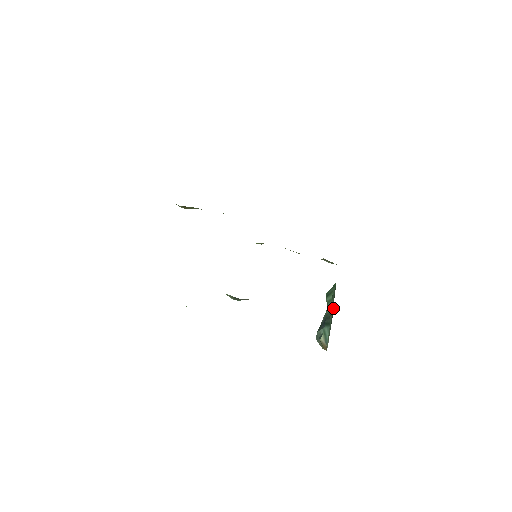
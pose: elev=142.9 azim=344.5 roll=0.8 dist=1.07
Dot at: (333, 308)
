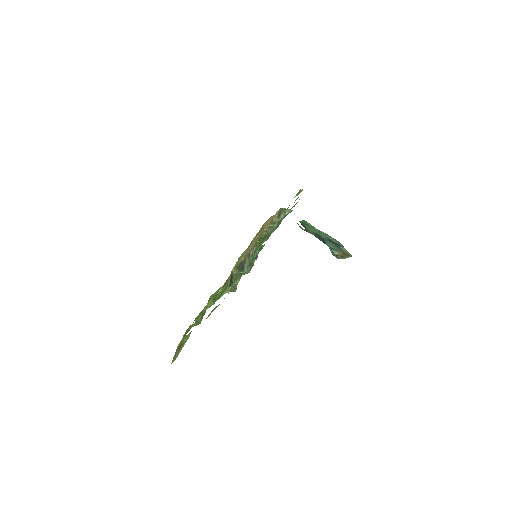
Dot at: (329, 236)
